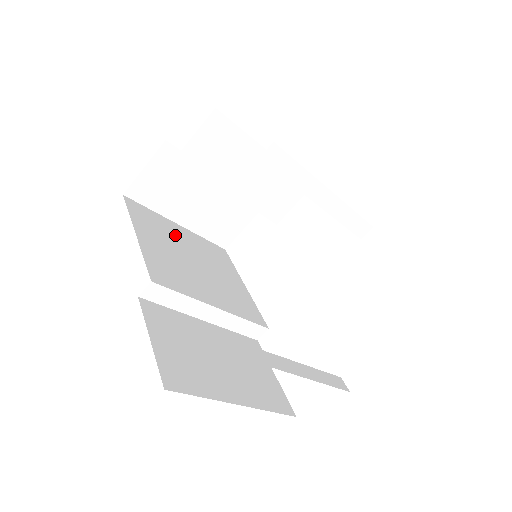
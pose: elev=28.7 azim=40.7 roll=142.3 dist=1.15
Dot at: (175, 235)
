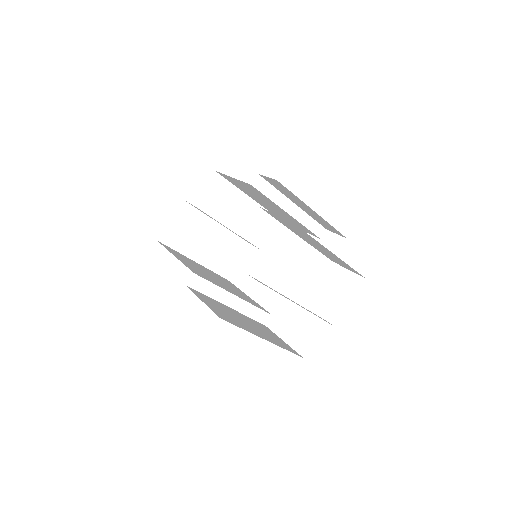
Dot at: (195, 264)
